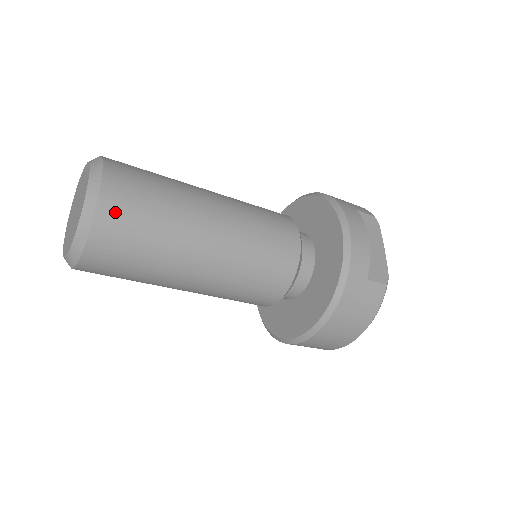
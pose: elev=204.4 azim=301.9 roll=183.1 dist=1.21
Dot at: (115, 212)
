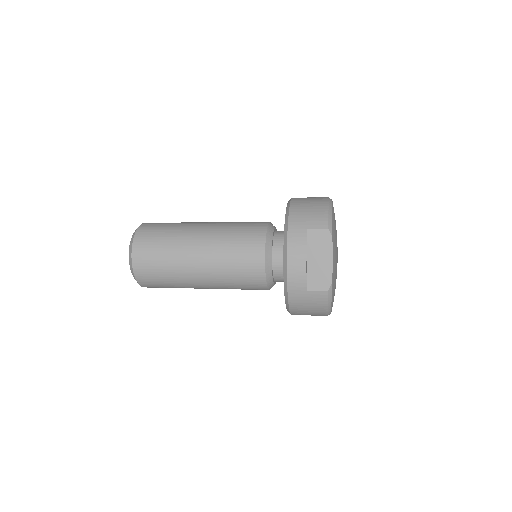
Dot at: (143, 271)
